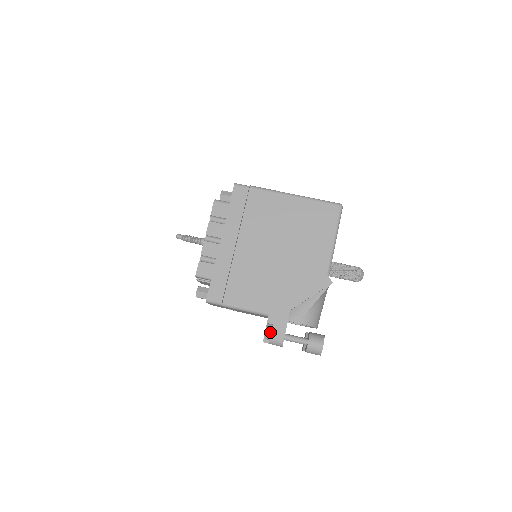
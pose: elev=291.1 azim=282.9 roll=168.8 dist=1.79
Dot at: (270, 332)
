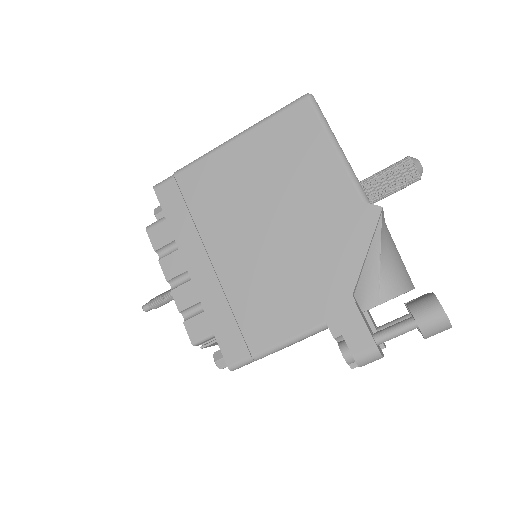
Dot at: (347, 350)
